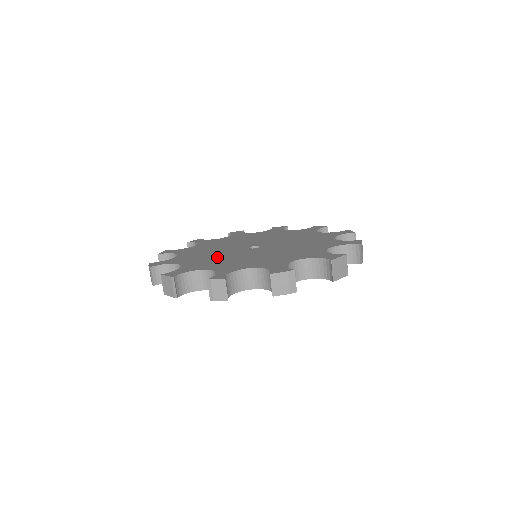
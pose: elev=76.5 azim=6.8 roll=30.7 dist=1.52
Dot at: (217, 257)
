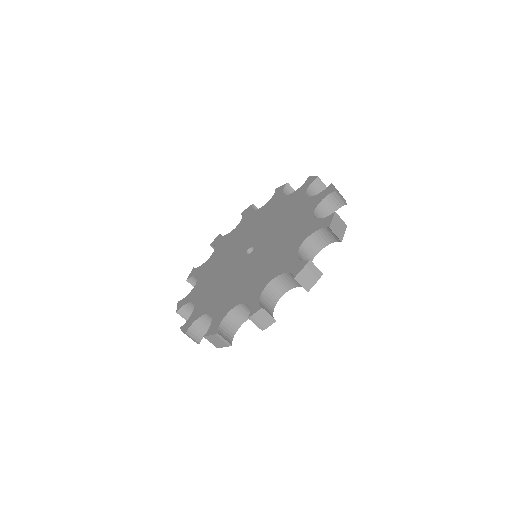
Dot at: (230, 284)
